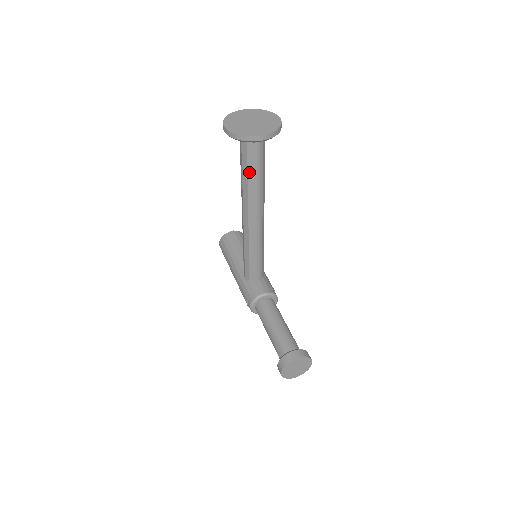
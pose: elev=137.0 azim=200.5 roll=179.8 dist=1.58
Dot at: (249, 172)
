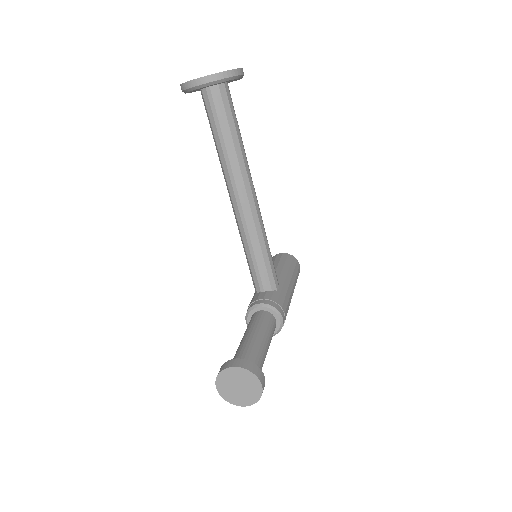
Dot at: (215, 136)
